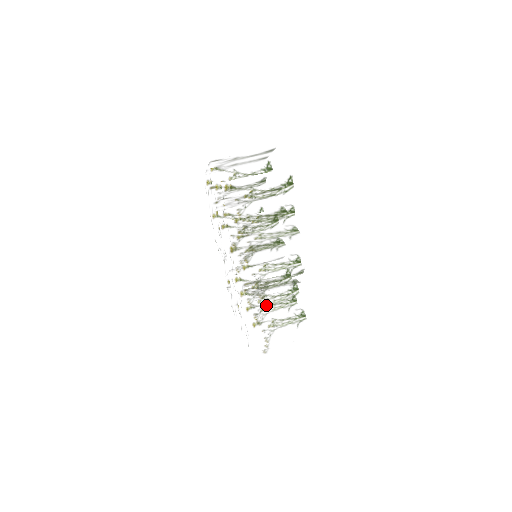
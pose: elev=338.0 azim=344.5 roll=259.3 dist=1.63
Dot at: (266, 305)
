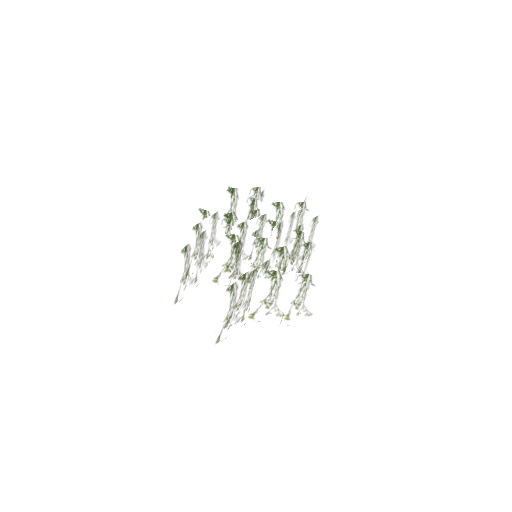
Dot at: occluded
